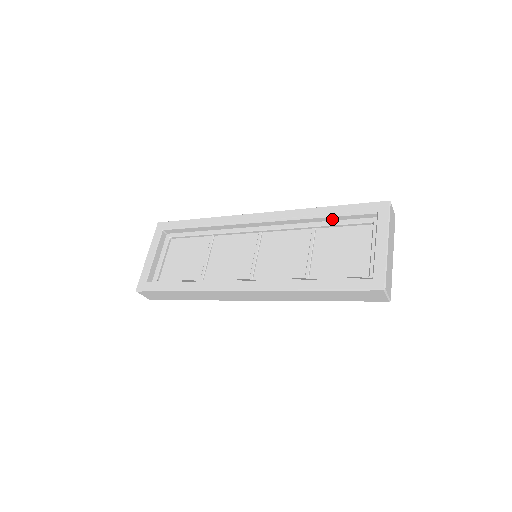
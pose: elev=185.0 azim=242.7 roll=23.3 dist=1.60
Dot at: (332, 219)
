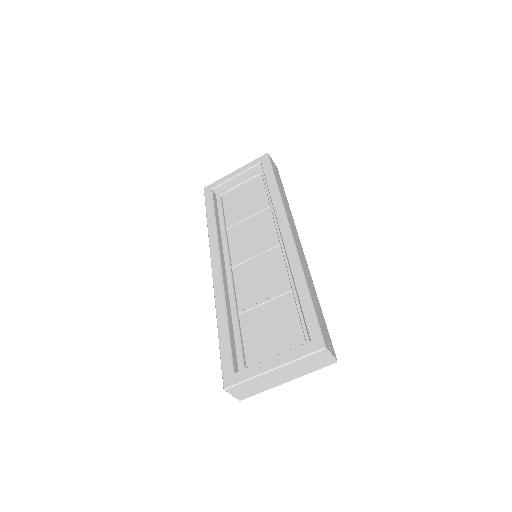
Dot at: occluded
